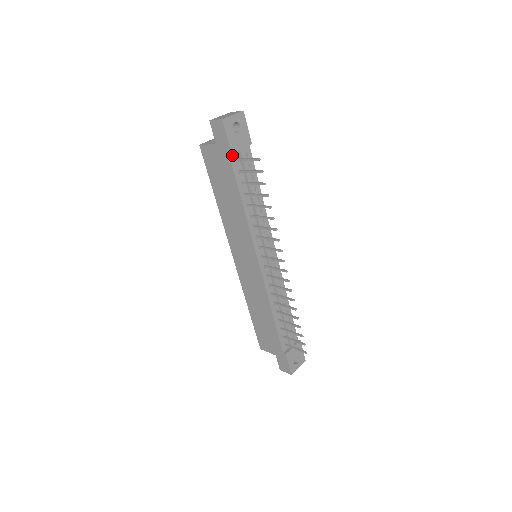
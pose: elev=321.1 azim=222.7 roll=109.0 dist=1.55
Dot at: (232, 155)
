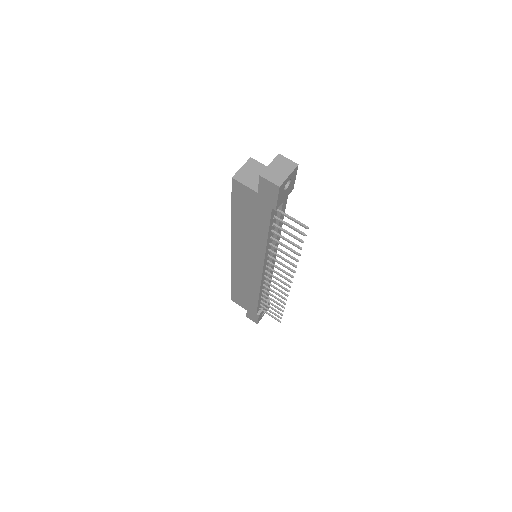
Dot at: occluded
